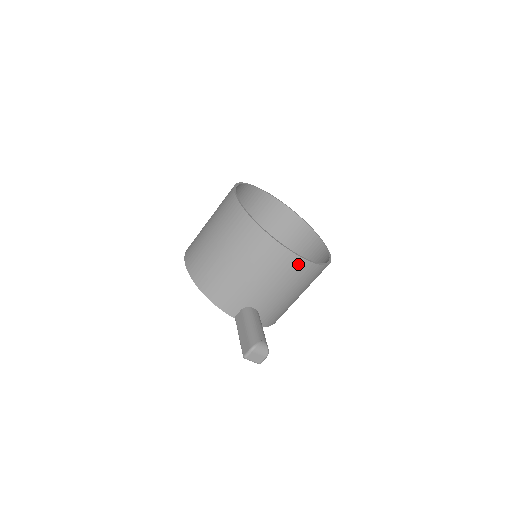
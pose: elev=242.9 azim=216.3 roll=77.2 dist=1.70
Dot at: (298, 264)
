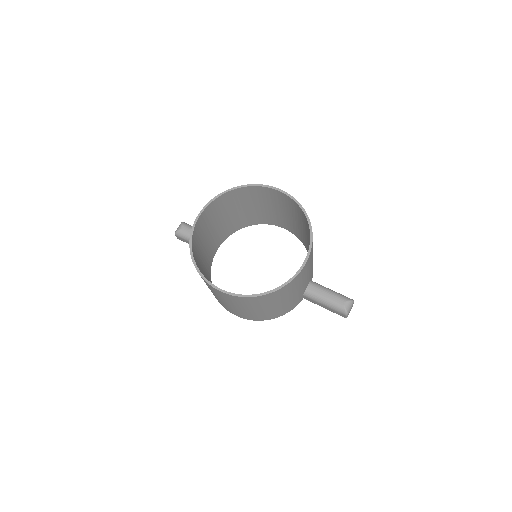
Dot at: (308, 262)
